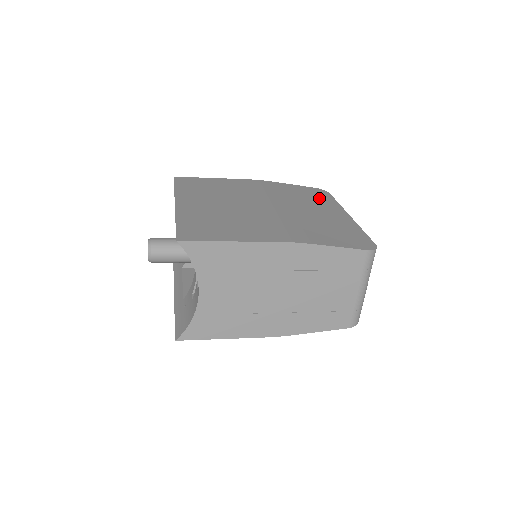
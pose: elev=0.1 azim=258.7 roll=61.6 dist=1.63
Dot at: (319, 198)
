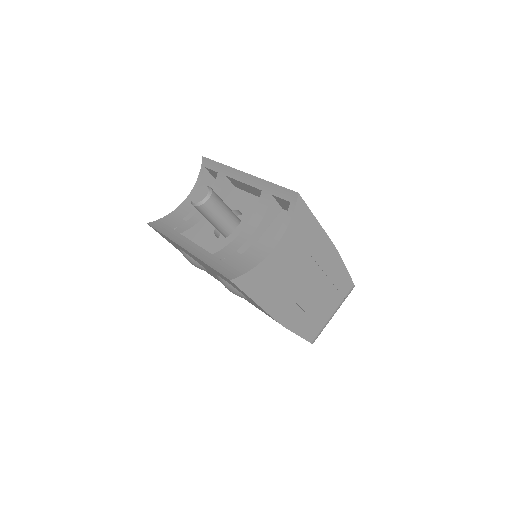
Dot at: occluded
